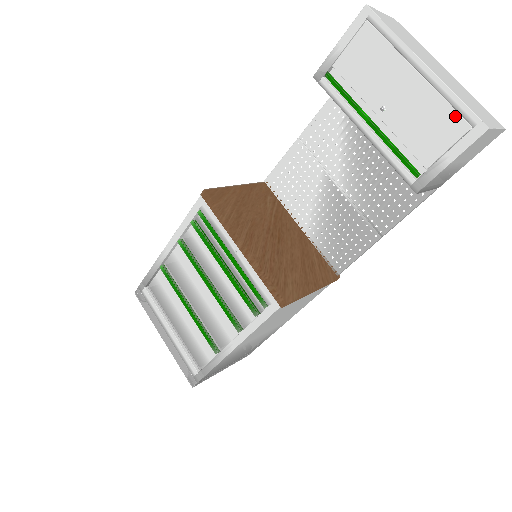
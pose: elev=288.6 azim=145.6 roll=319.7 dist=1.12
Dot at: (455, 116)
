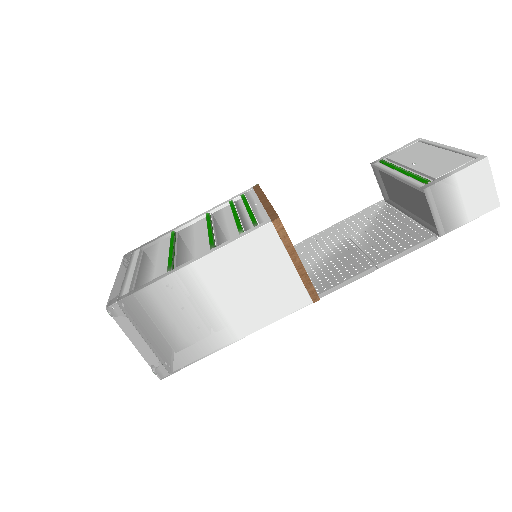
Dot at: (464, 157)
